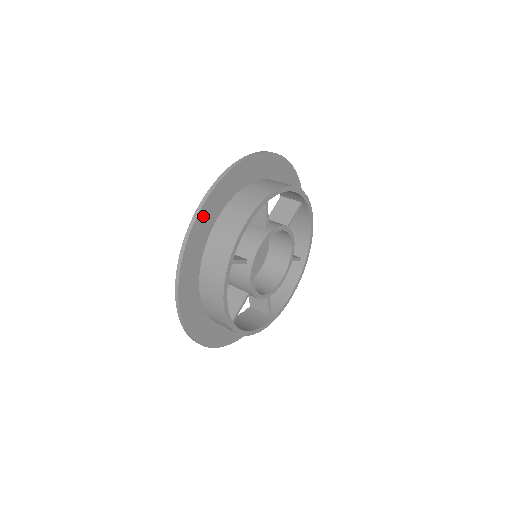
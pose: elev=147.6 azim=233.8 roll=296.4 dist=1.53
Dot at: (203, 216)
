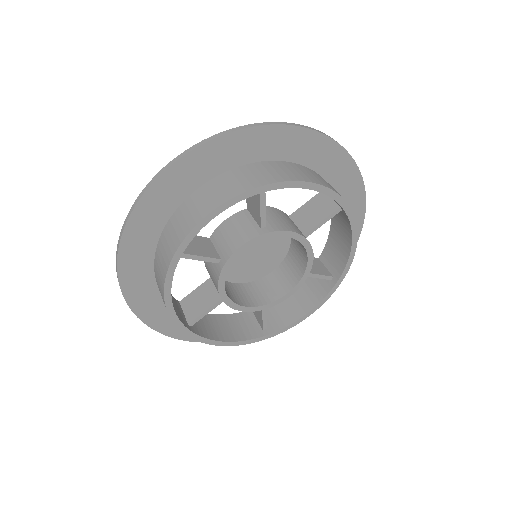
Dot at: (137, 300)
